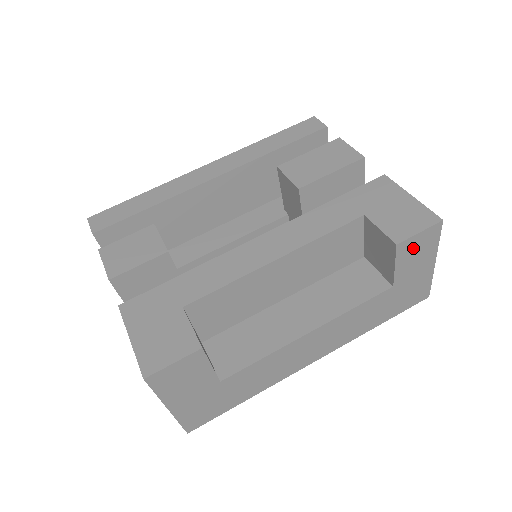
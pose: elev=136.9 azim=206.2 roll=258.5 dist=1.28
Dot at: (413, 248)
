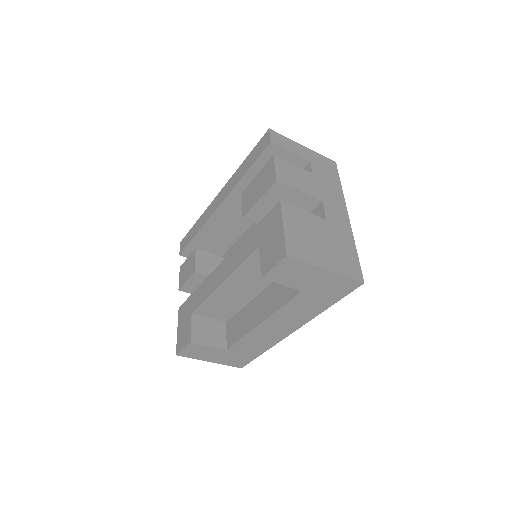
Dot at: (283, 274)
